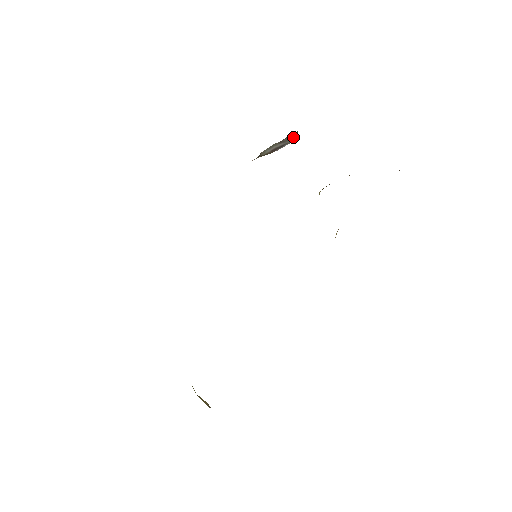
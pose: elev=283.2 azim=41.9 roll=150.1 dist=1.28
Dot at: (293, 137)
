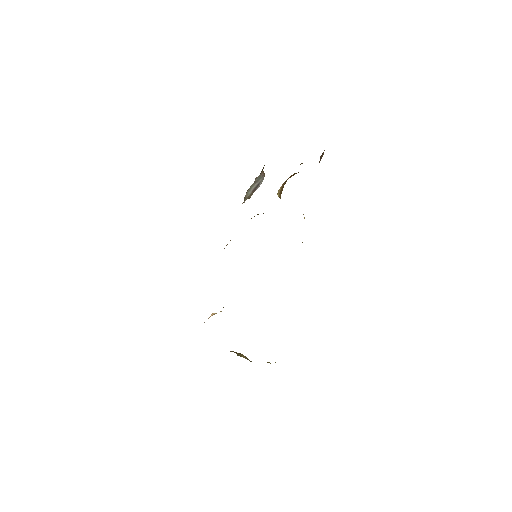
Dot at: (262, 176)
